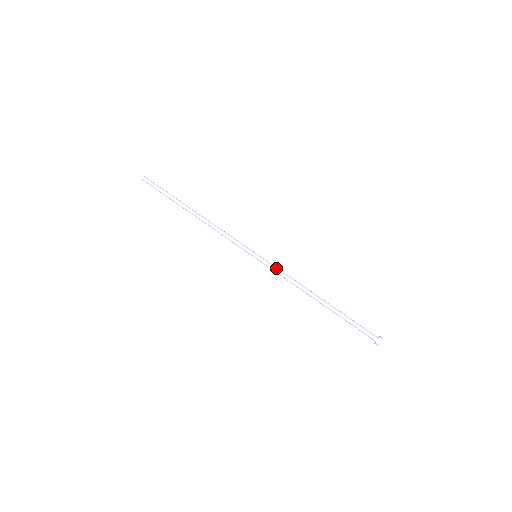
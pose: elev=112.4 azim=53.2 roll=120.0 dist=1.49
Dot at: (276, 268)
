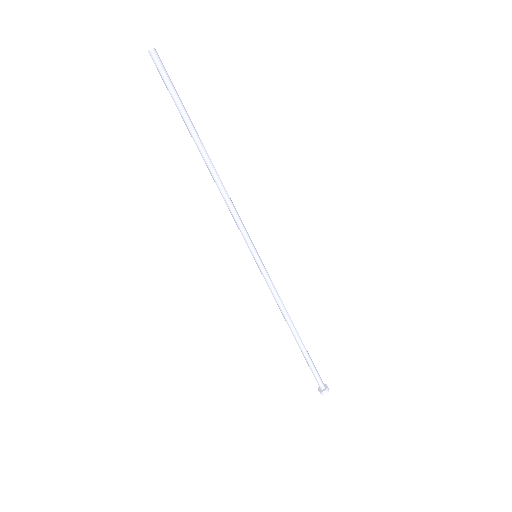
Dot at: (271, 282)
